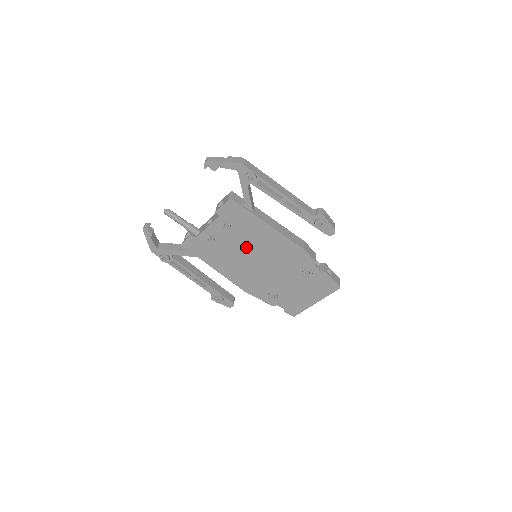
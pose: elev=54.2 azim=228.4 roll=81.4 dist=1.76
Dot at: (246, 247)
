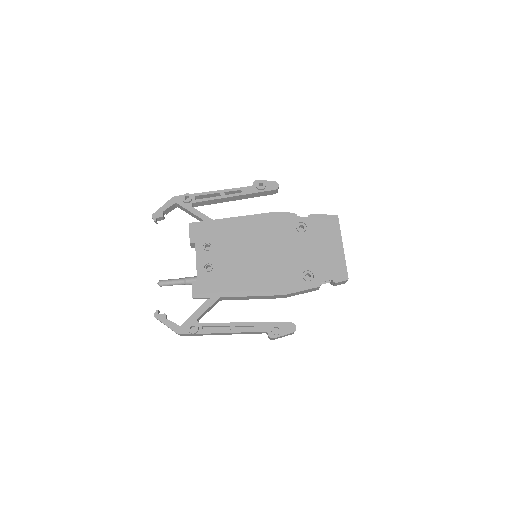
Dot at: (238, 251)
